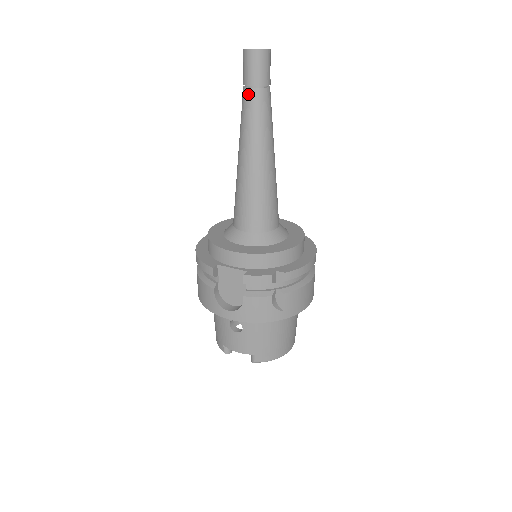
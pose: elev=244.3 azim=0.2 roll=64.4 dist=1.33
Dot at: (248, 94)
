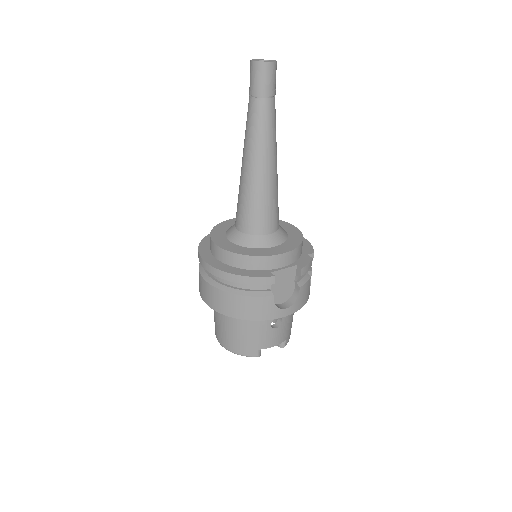
Dot at: (267, 104)
